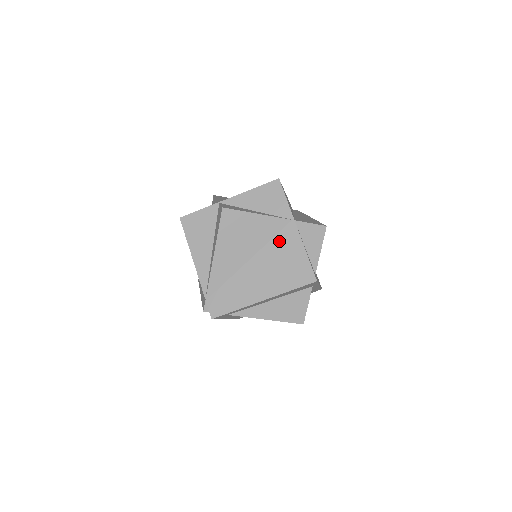
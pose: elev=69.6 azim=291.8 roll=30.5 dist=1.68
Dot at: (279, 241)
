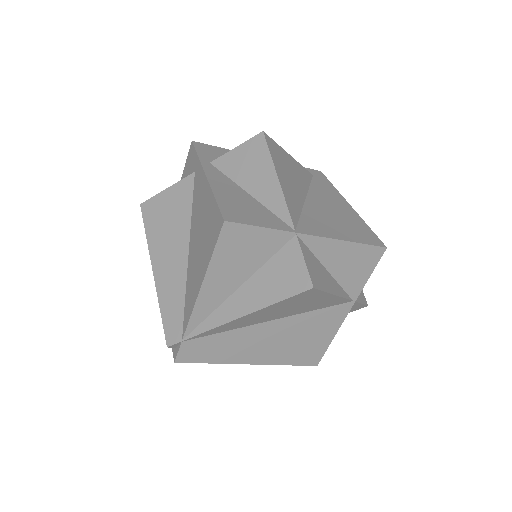
Dot at: (320, 316)
